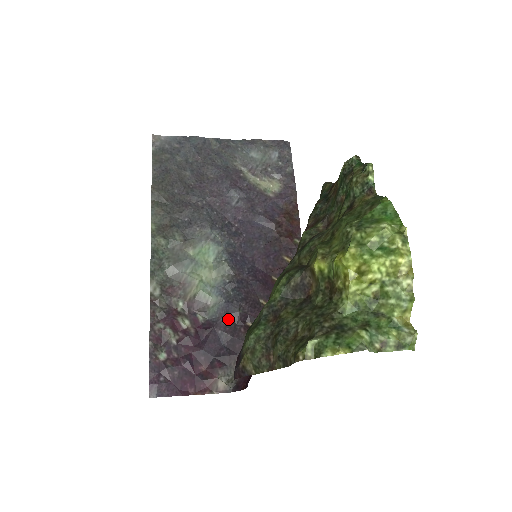
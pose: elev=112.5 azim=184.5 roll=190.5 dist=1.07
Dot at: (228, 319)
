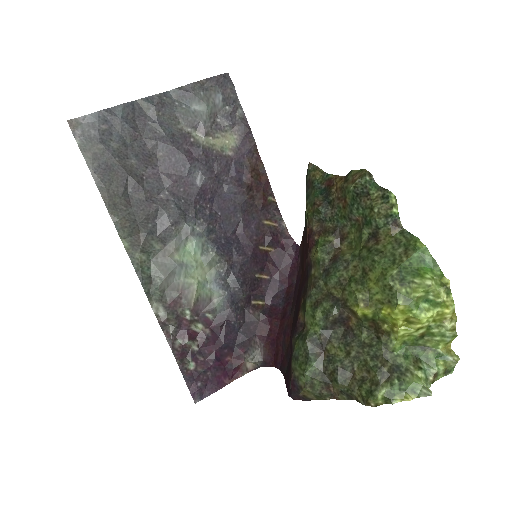
Dot at: (236, 308)
